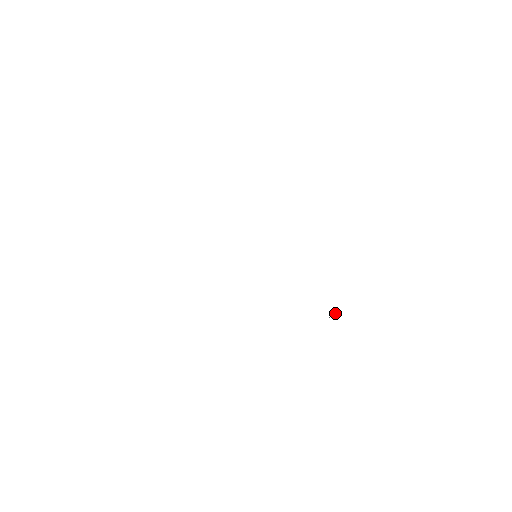
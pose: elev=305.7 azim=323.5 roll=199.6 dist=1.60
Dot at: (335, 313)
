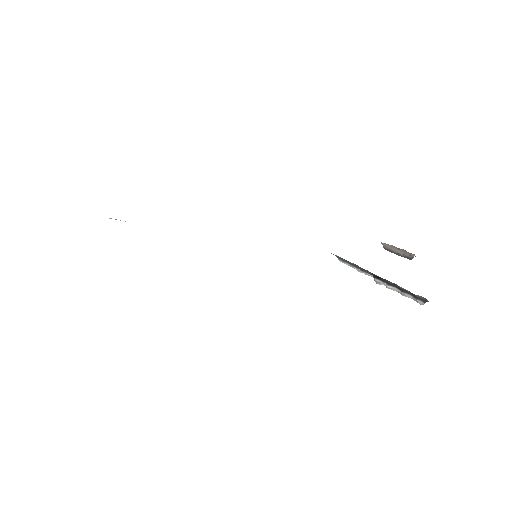
Dot at: occluded
